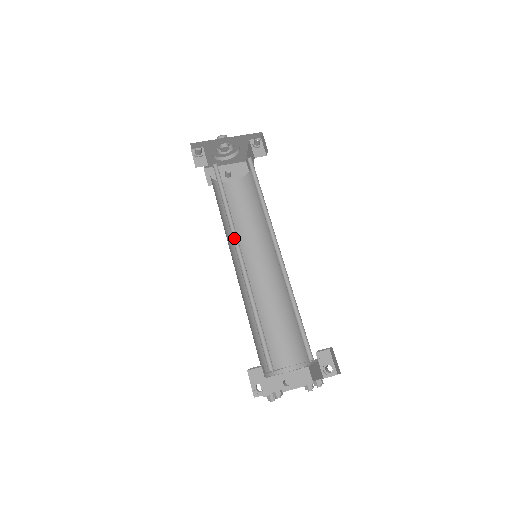
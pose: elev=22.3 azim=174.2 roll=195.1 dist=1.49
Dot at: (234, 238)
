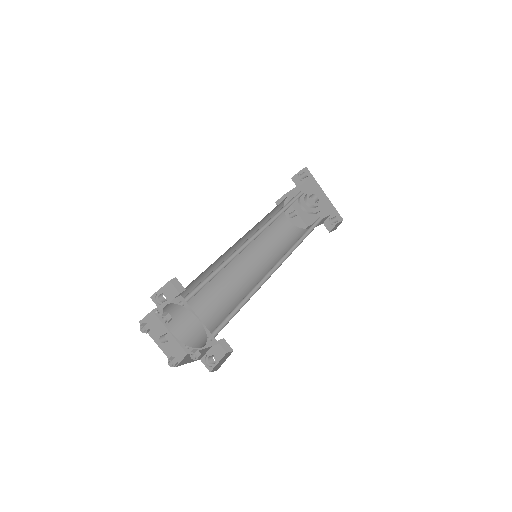
Dot at: (263, 227)
